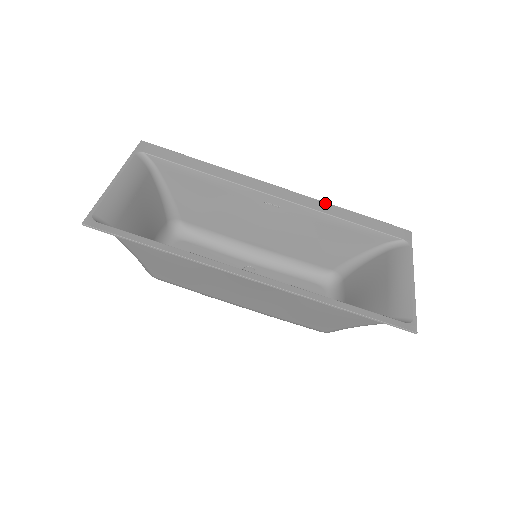
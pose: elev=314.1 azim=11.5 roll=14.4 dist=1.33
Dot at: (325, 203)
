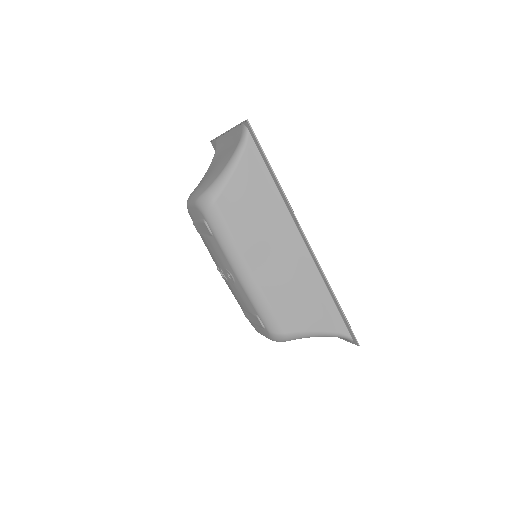
Dot at: occluded
